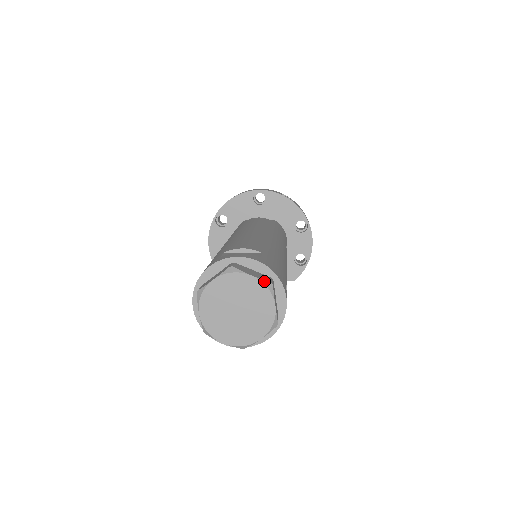
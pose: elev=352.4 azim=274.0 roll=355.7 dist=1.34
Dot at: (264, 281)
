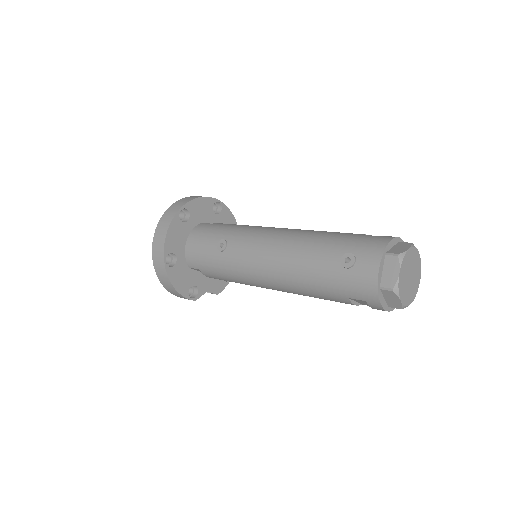
Dot at: (420, 260)
